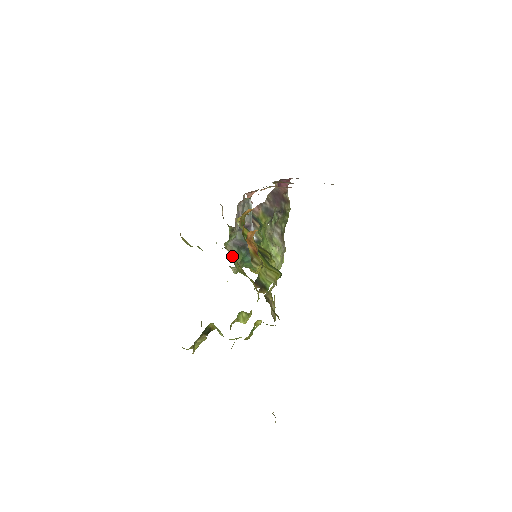
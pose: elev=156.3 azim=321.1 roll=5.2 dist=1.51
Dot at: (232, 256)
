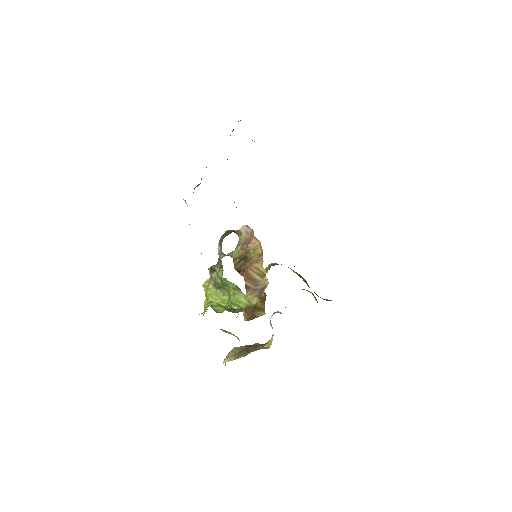
Dot at: occluded
